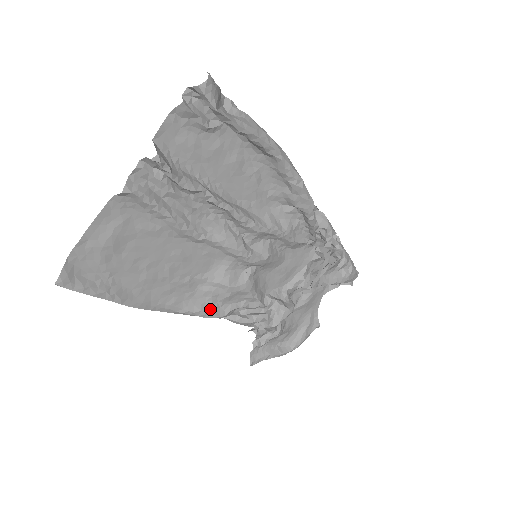
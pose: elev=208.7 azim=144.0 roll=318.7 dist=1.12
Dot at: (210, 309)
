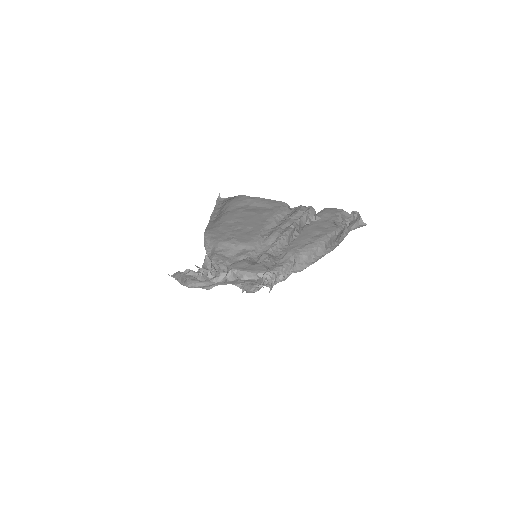
Dot at: (213, 251)
